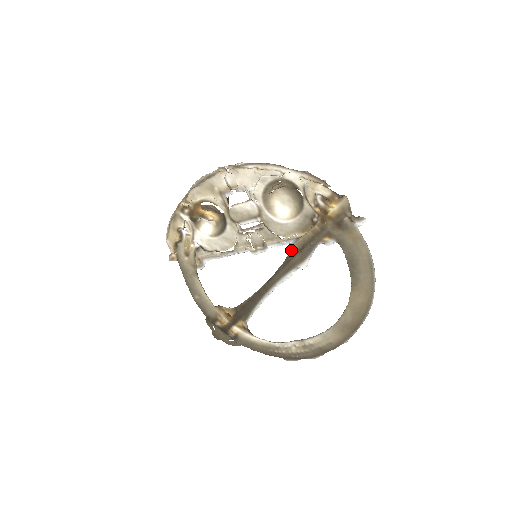
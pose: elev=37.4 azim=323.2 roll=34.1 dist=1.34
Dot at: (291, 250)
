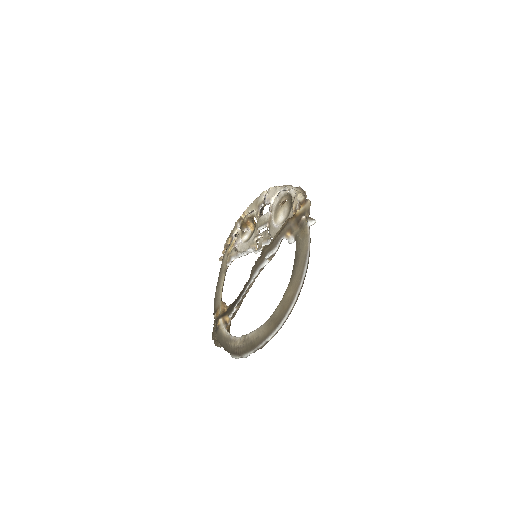
Dot at: occluded
